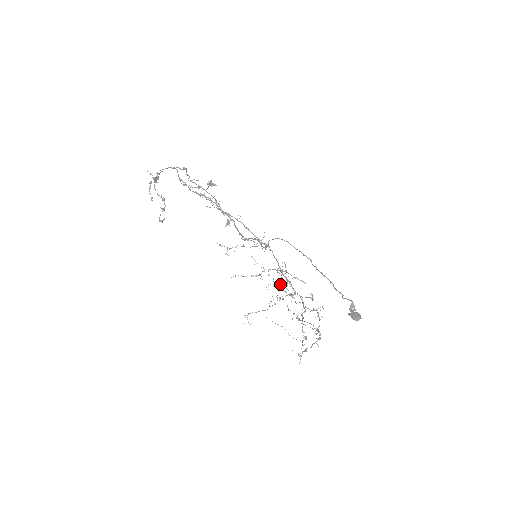
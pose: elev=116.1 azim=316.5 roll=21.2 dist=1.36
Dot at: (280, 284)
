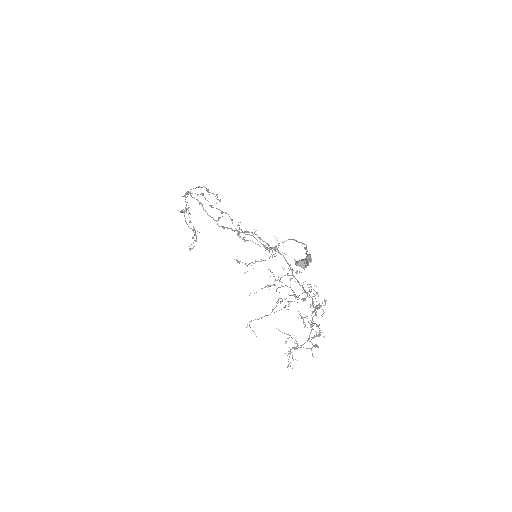
Dot at: (286, 285)
